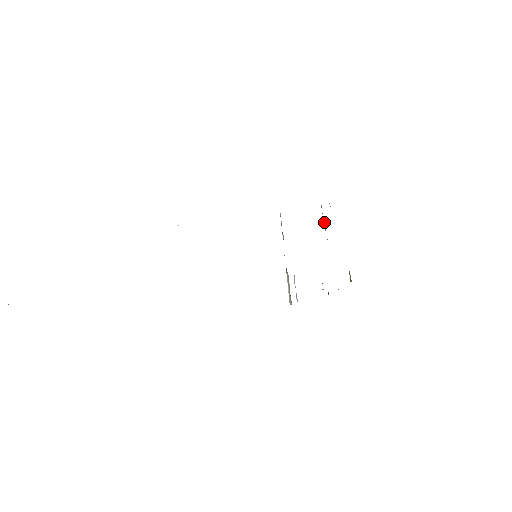
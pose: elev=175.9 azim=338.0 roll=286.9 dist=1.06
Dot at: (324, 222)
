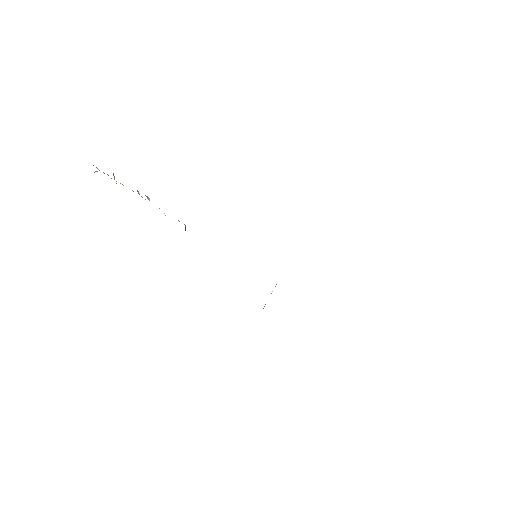
Dot at: occluded
